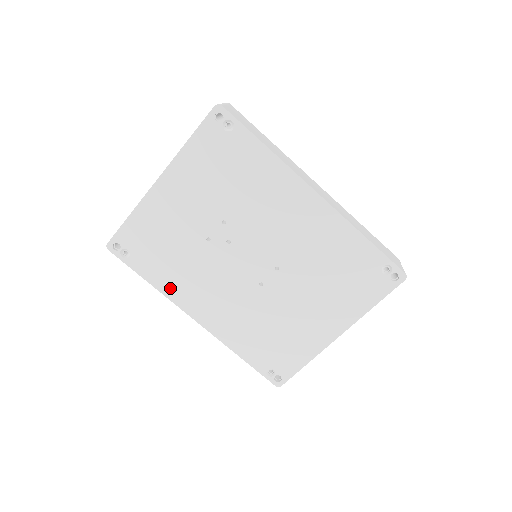
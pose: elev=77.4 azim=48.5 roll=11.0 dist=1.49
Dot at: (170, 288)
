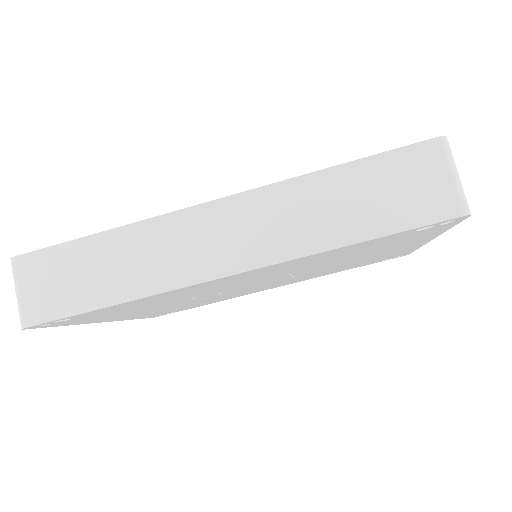
Dot at: (229, 298)
